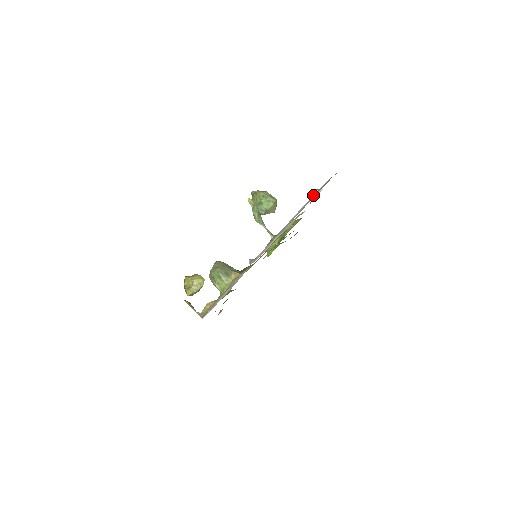
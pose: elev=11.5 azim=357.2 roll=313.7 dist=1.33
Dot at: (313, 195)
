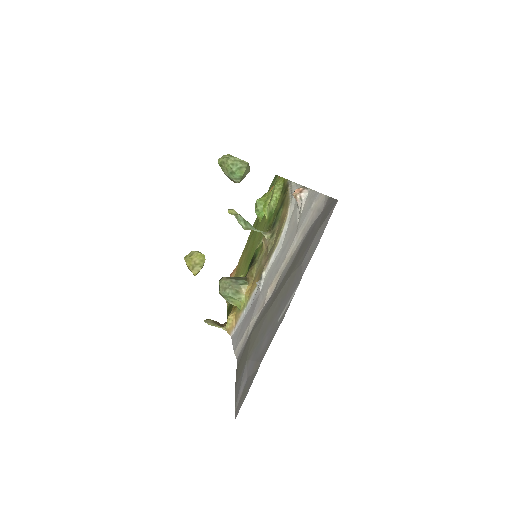
Dot at: (304, 221)
